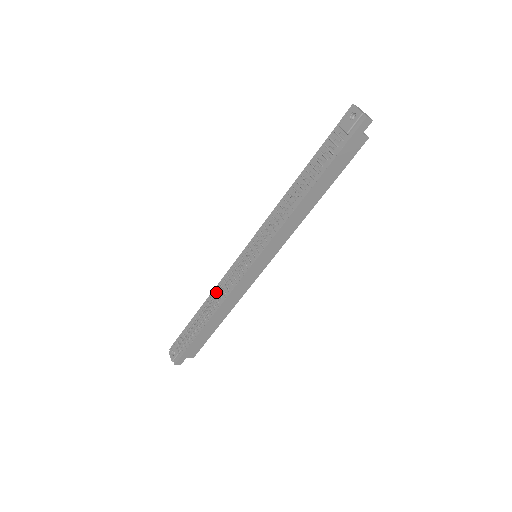
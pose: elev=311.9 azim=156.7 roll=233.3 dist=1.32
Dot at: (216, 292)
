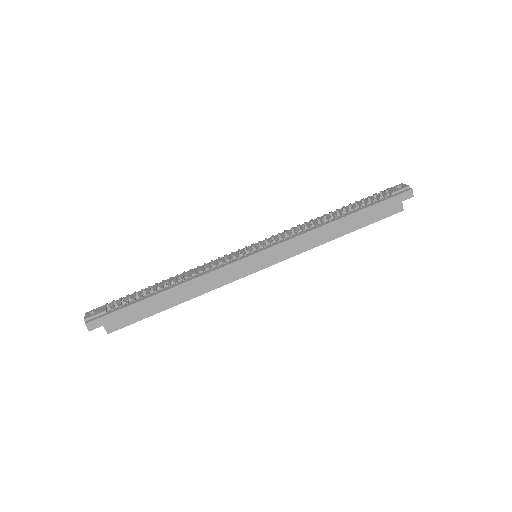
Dot at: occluded
